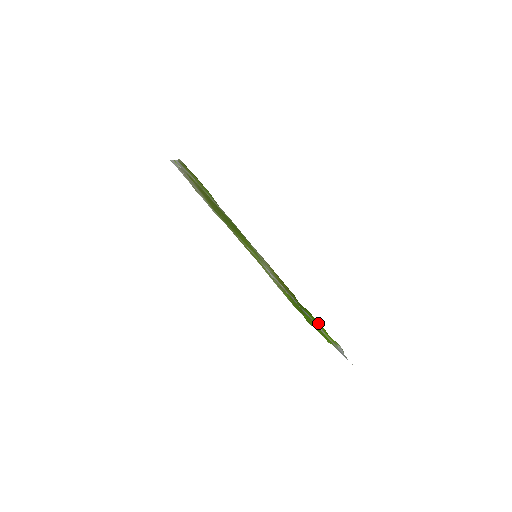
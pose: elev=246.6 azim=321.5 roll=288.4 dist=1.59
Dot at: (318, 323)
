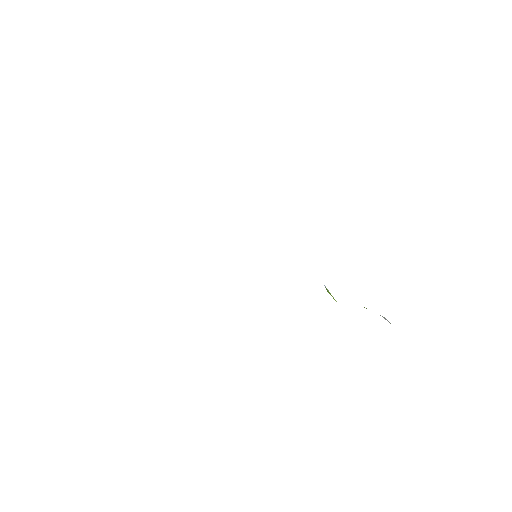
Dot at: occluded
